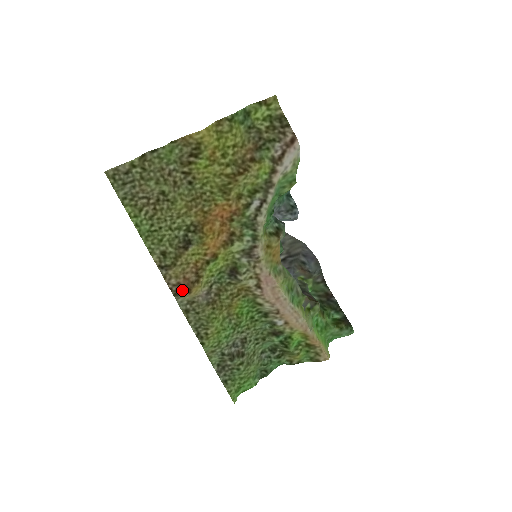
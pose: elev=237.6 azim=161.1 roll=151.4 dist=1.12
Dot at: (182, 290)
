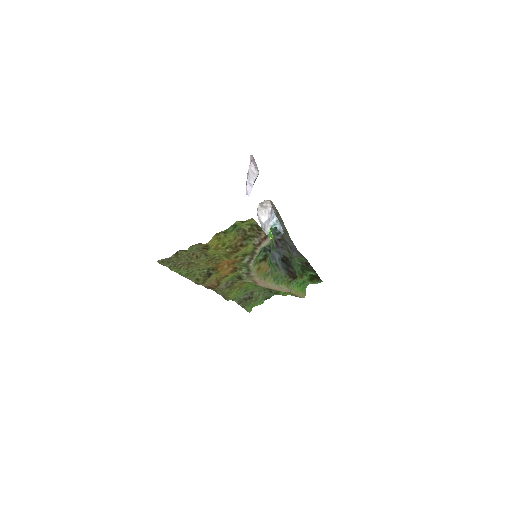
Dot at: (211, 288)
